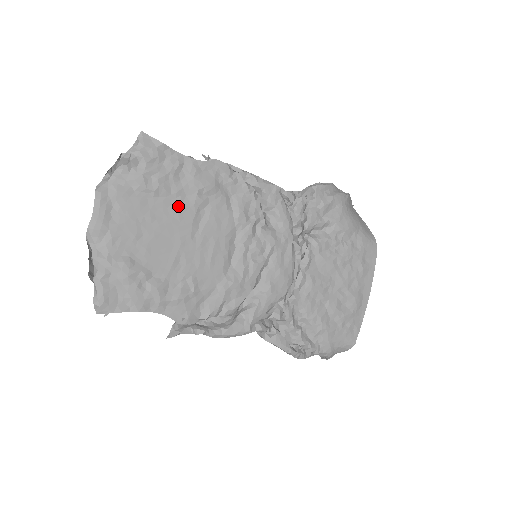
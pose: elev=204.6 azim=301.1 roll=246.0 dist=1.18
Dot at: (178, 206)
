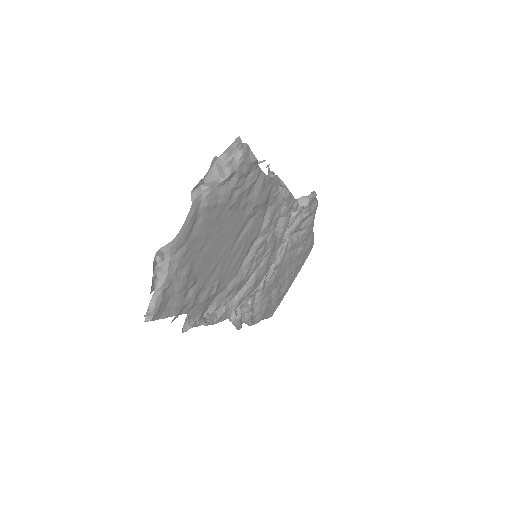
Dot at: (237, 218)
